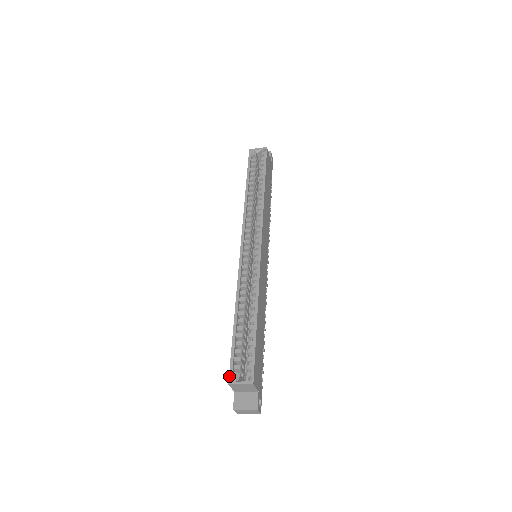
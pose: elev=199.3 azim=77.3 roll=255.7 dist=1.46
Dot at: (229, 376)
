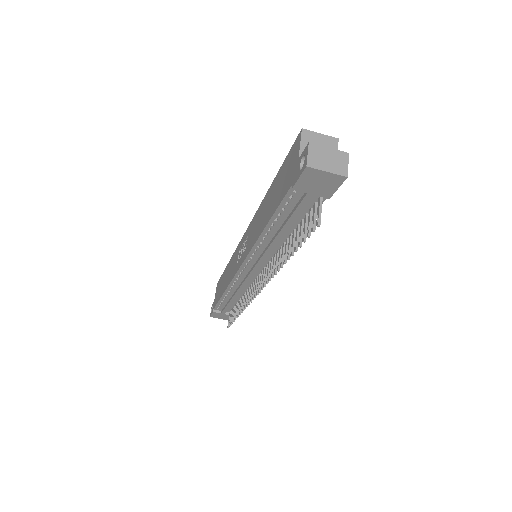
Dot at: (298, 136)
